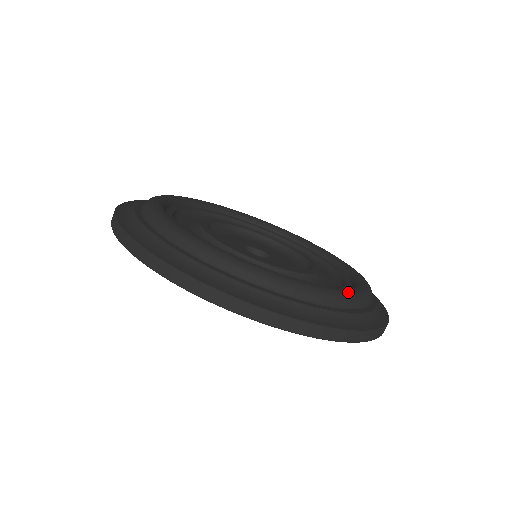
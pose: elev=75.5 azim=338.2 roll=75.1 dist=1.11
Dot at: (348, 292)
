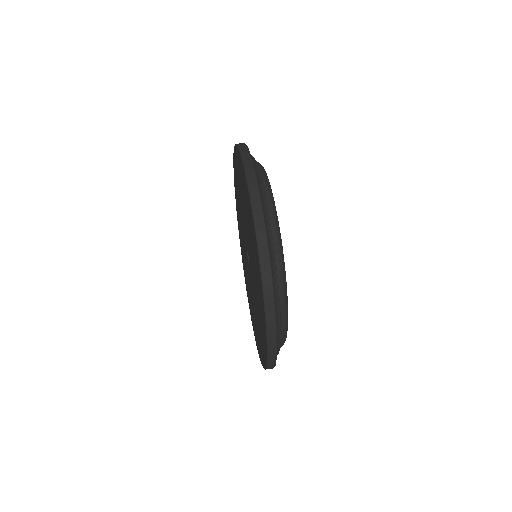
Dot at: occluded
